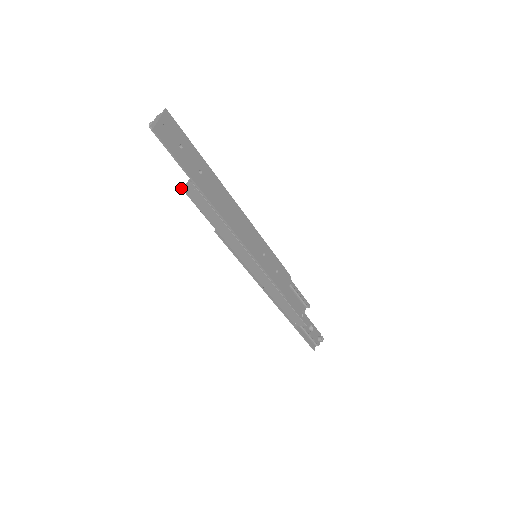
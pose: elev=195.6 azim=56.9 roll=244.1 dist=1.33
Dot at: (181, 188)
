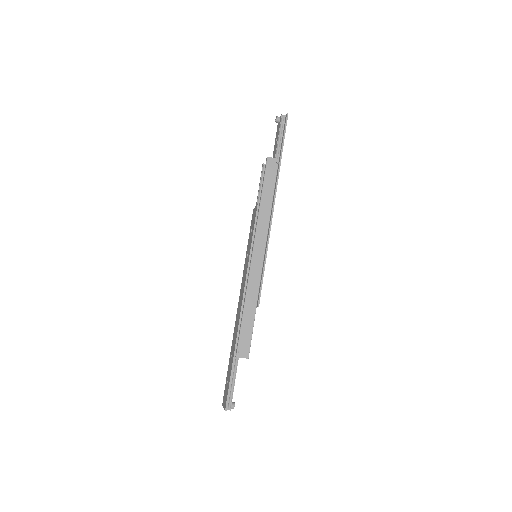
Dot at: (267, 157)
